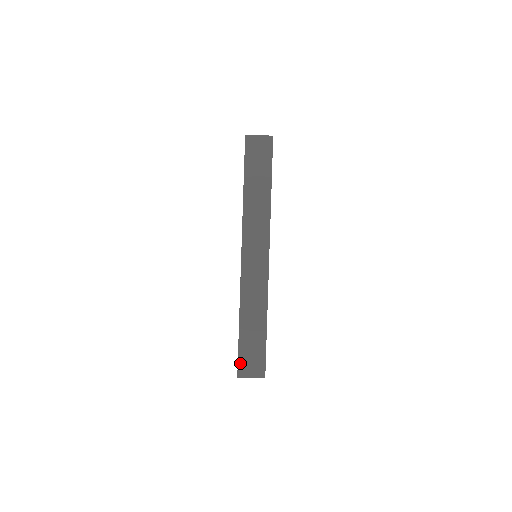
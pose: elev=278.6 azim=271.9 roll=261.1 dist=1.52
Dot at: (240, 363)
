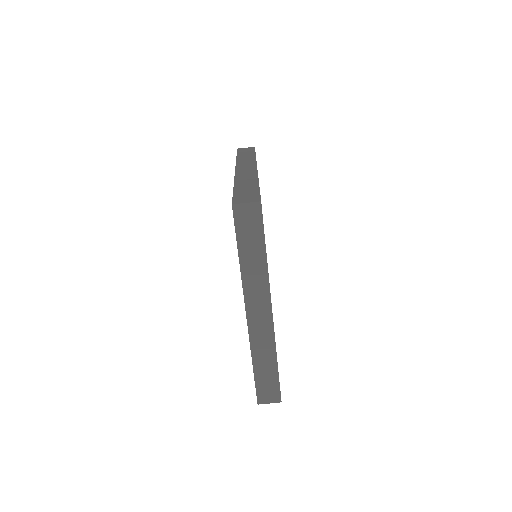
Dot at: (258, 395)
